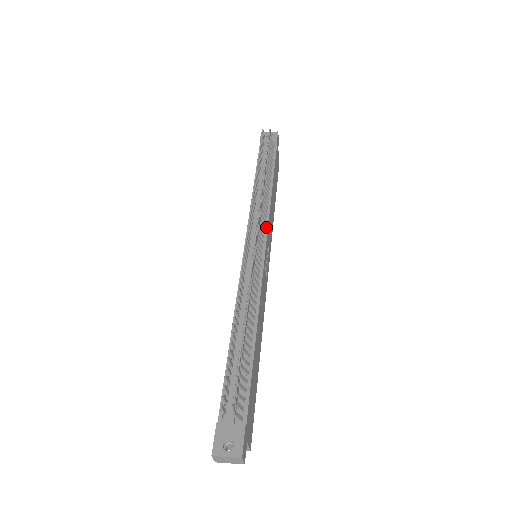
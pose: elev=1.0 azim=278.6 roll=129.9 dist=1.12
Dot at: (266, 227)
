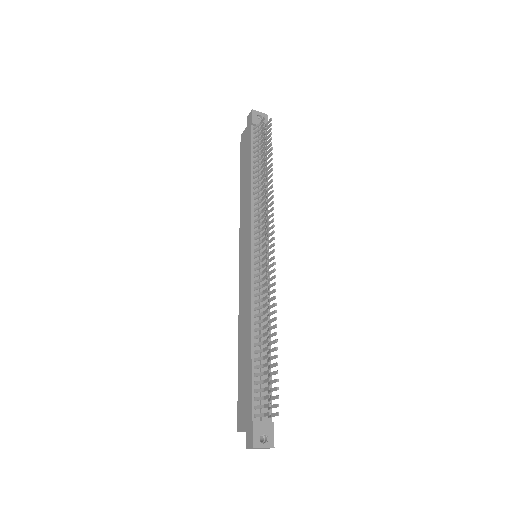
Dot at: occluded
